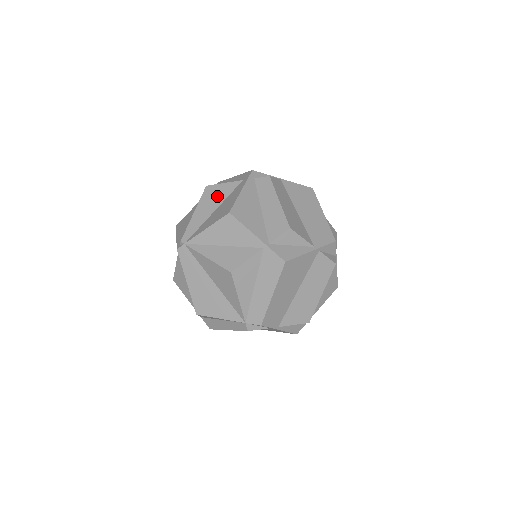
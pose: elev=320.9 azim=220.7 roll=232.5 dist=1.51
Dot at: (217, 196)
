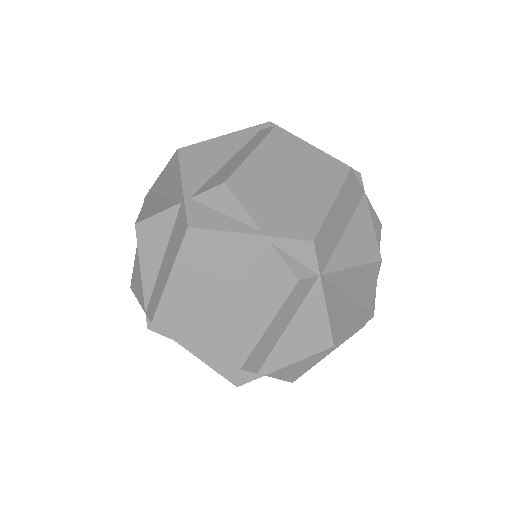
Dot at: occluded
